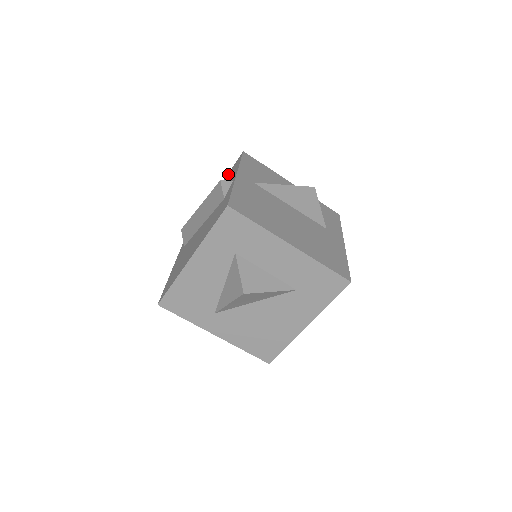
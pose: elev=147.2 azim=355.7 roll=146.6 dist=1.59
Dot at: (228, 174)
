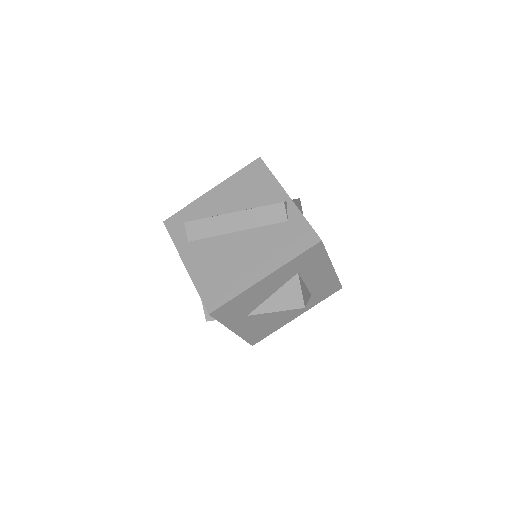
Dot at: (242, 175)
